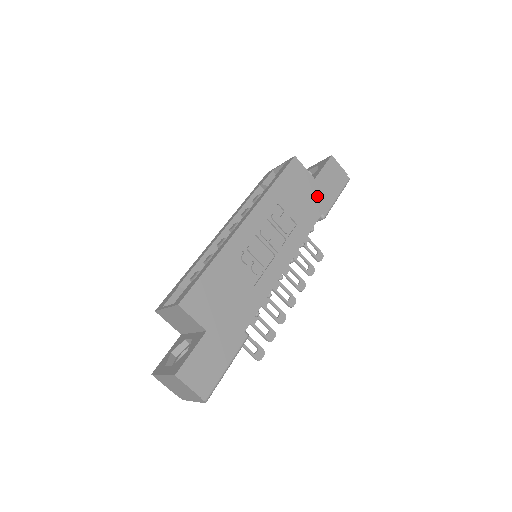
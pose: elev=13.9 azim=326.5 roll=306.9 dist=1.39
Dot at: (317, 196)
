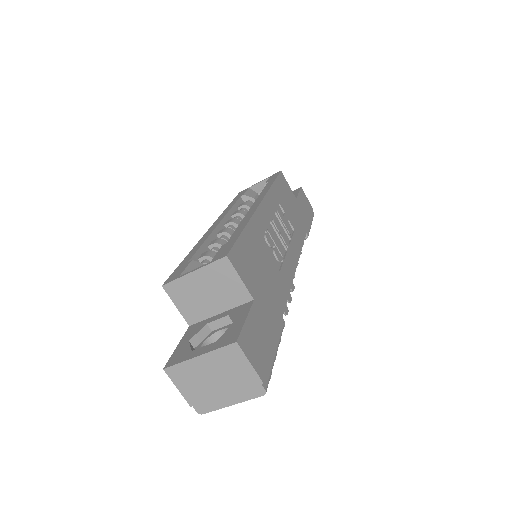
Dot at: (301, 214)
